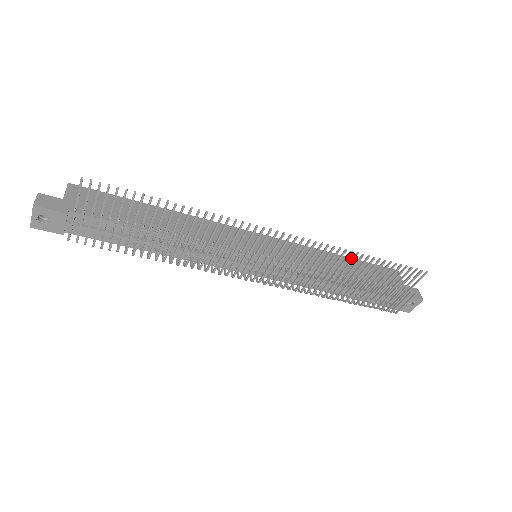
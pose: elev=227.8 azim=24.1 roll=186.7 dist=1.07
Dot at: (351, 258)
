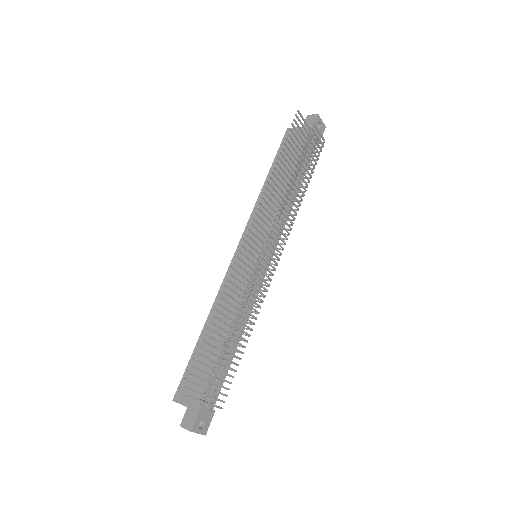
Dot at: (270, 170)
